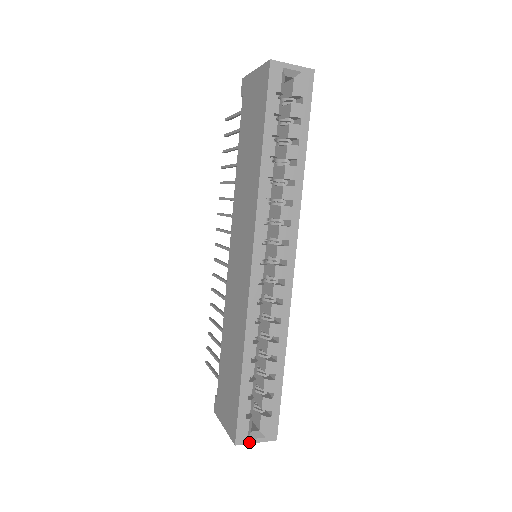
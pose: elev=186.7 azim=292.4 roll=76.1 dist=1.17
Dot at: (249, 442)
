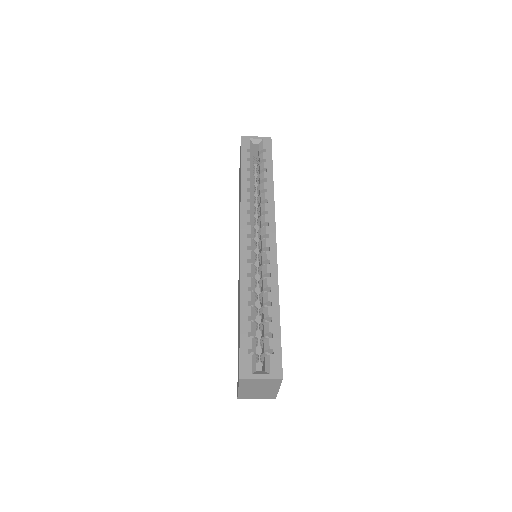
Dot at: (254, 377)
